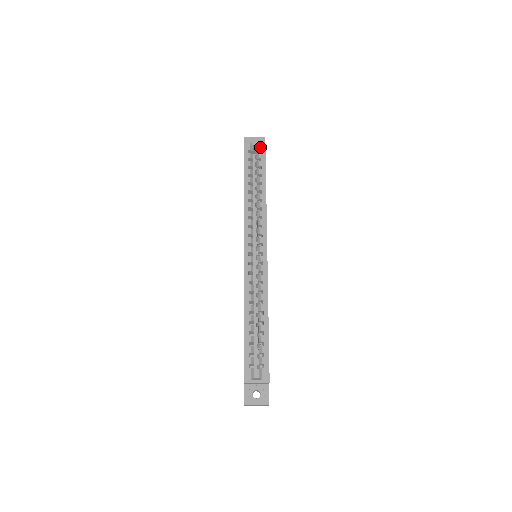
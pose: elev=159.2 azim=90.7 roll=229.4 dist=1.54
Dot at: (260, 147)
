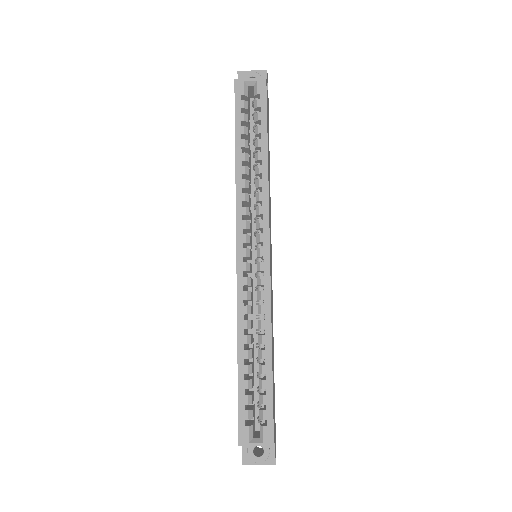
Dot at: (258, 90)
